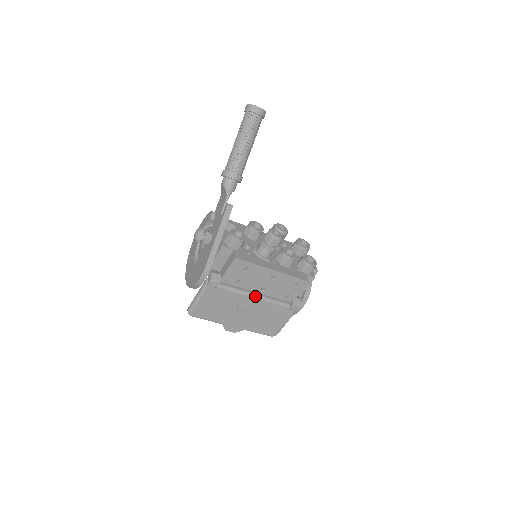
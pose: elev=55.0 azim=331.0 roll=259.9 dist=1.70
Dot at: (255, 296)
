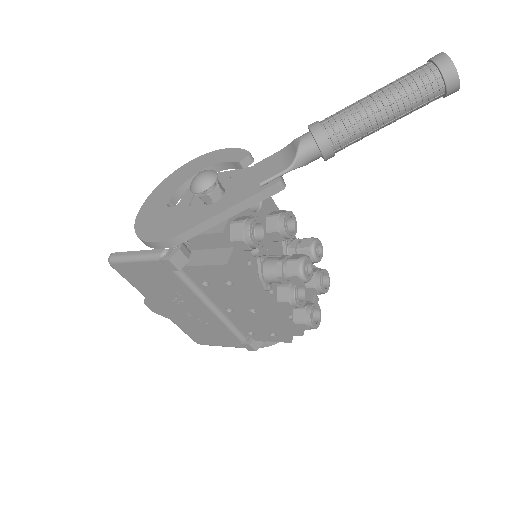
Dot at: (212, 308)
